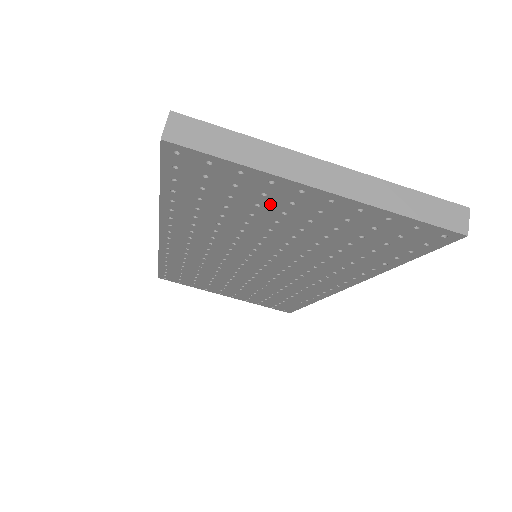
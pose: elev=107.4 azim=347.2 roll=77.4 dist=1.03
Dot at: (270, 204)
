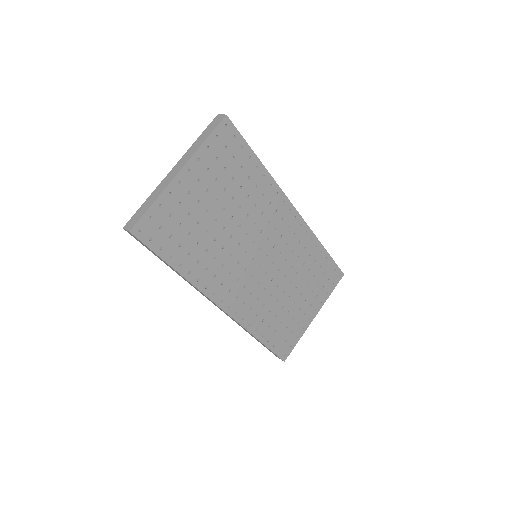
Dot at: (189, 206)
